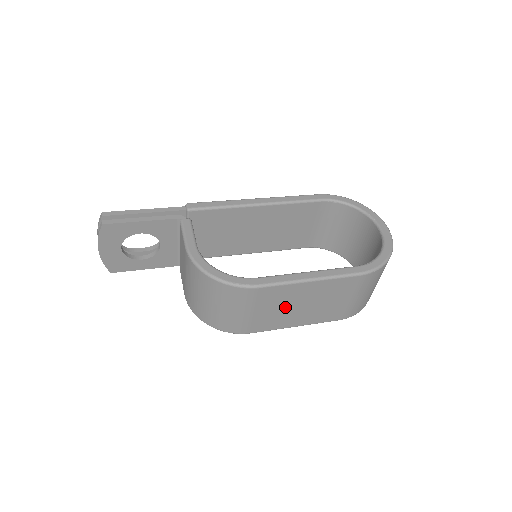
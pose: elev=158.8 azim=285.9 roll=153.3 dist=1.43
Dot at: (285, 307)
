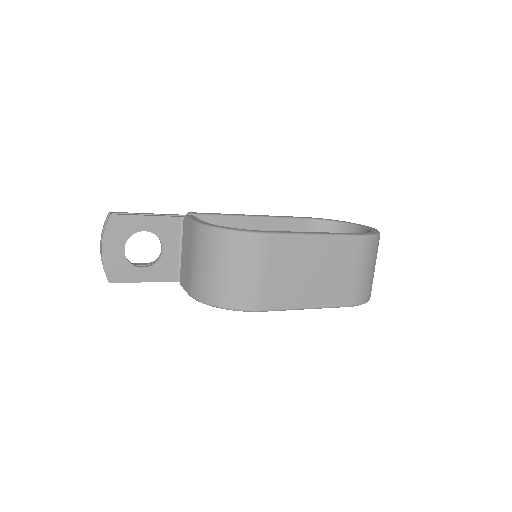
Dot at: (295, 272)
